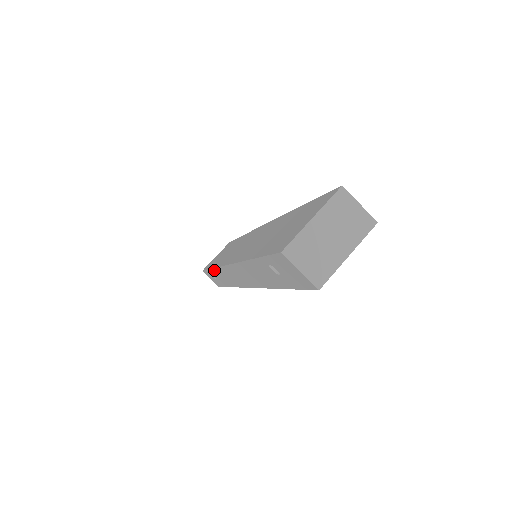
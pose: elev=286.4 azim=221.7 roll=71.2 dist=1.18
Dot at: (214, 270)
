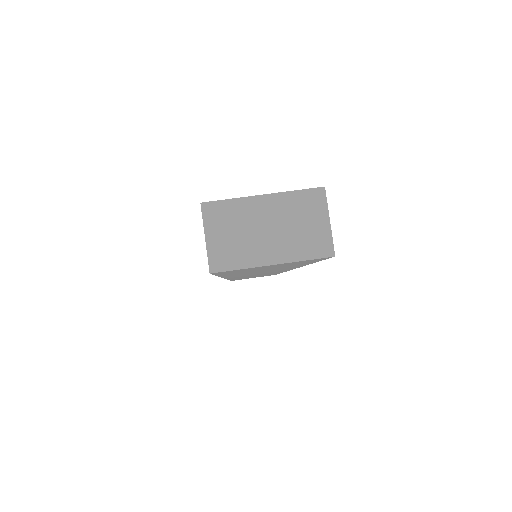
Dot at: occluded
